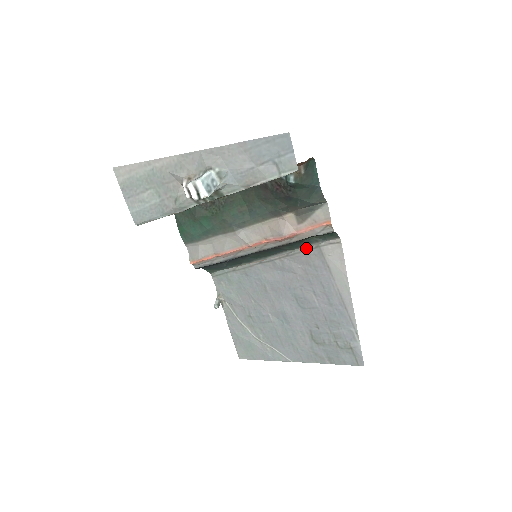
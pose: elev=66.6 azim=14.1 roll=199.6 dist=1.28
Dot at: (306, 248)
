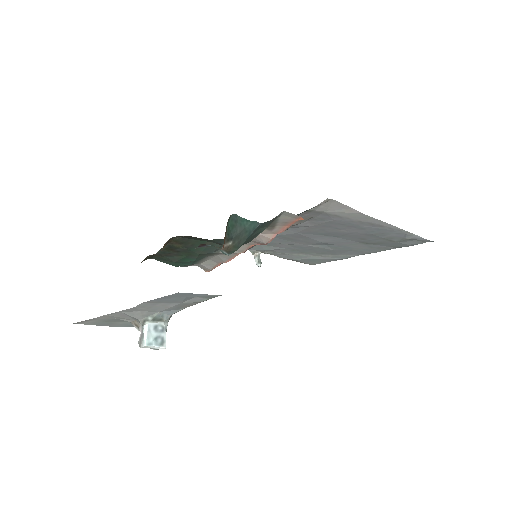
Dot at: occluded
